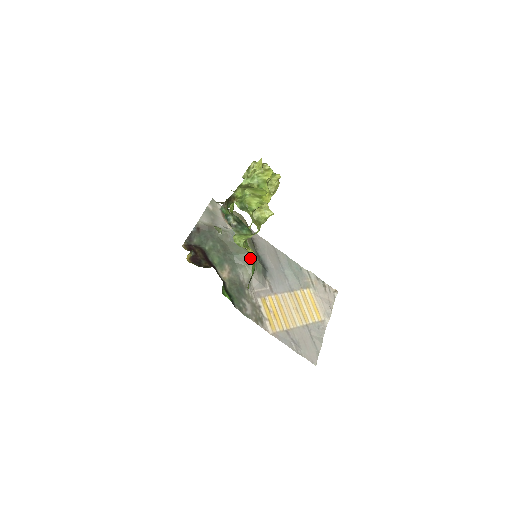
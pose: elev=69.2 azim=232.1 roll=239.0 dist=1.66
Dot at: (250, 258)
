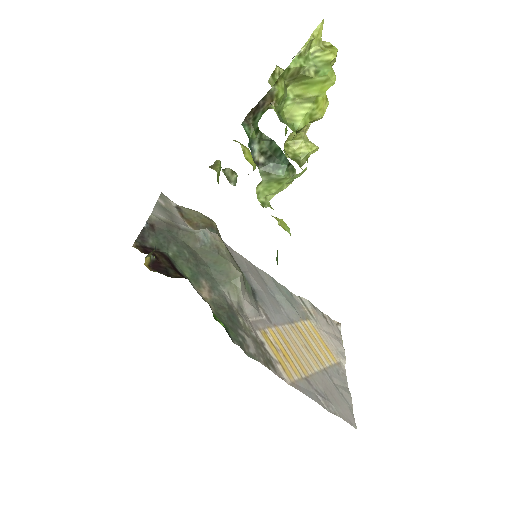
Dot at: (236, 270)
